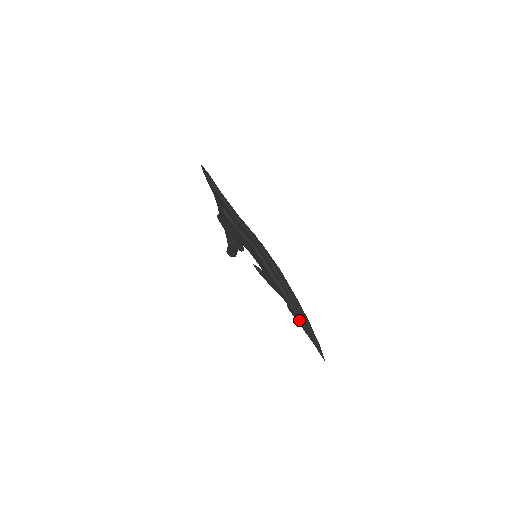
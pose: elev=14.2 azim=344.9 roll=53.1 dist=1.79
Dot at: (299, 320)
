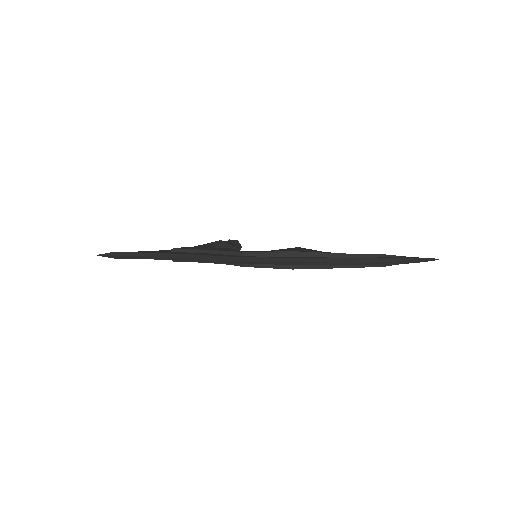
Dot at: occluded
